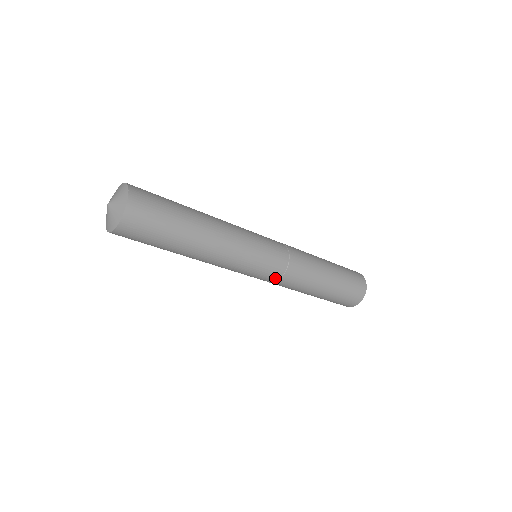
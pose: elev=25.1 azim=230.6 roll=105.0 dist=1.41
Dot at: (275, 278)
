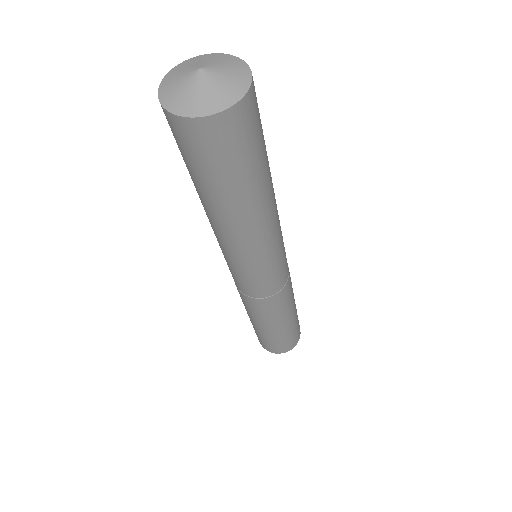
Dot at: (249, 293)
